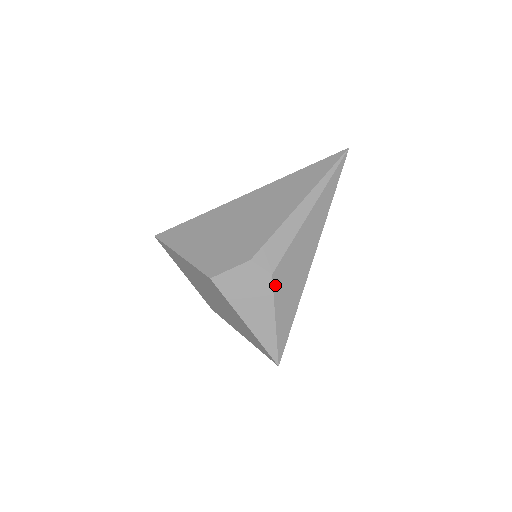
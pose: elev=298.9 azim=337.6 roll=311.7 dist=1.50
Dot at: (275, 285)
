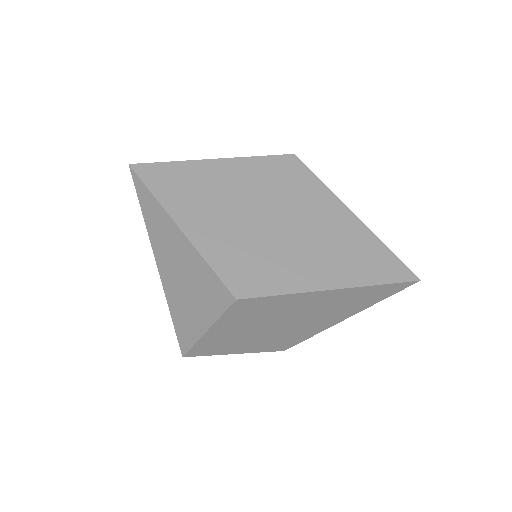
Dot at: occluded
